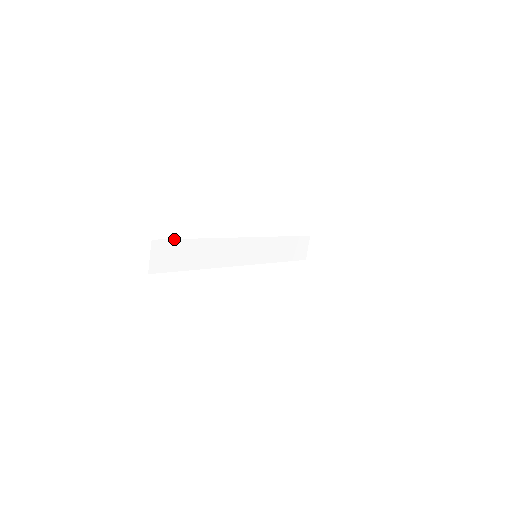
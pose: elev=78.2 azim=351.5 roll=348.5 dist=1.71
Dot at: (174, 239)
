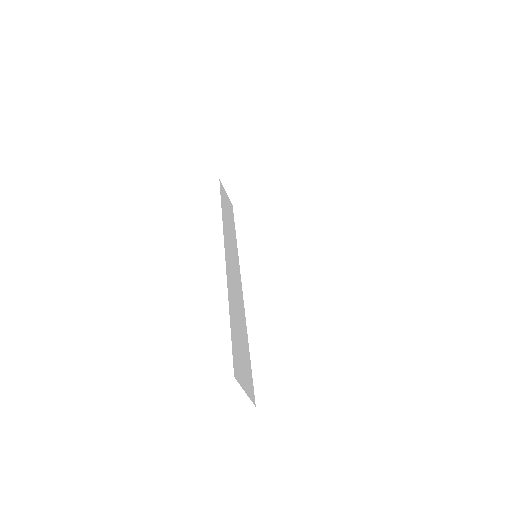
Dot at: occluded
